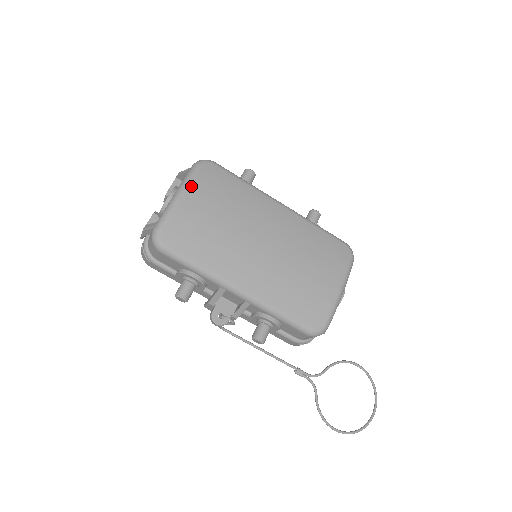
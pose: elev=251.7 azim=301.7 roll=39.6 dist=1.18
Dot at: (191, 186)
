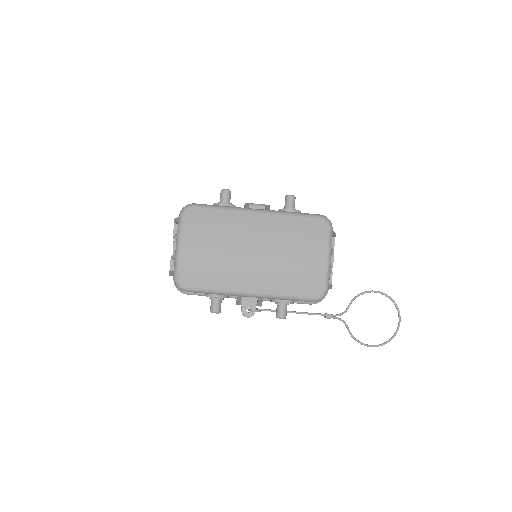
Dot at: (184, 236)
